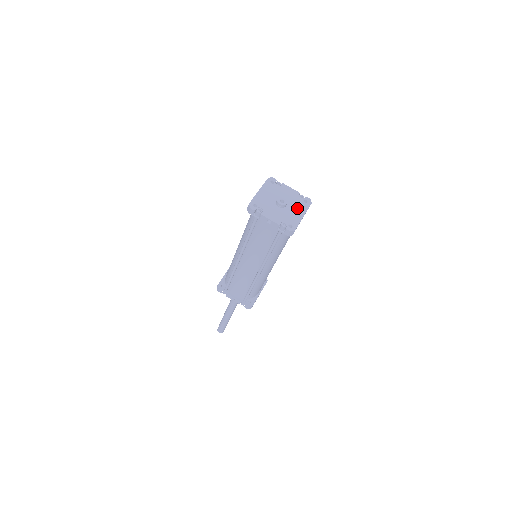
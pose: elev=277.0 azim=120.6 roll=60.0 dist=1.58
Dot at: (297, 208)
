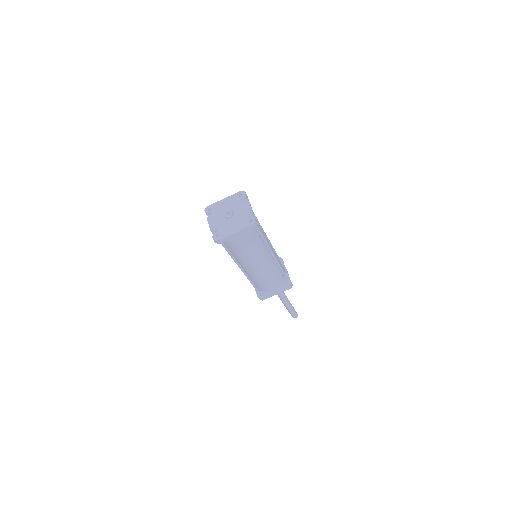
Dot at: (237, 224)
